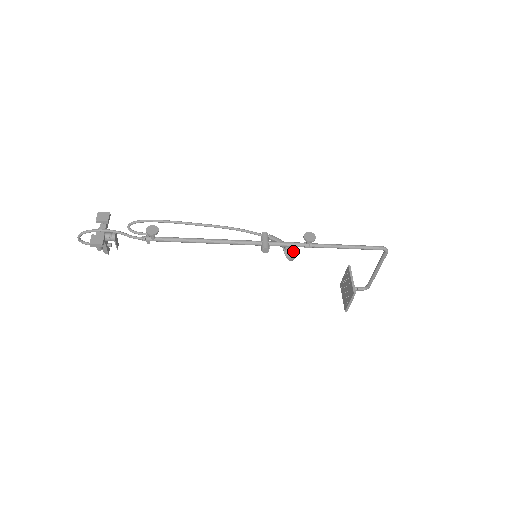
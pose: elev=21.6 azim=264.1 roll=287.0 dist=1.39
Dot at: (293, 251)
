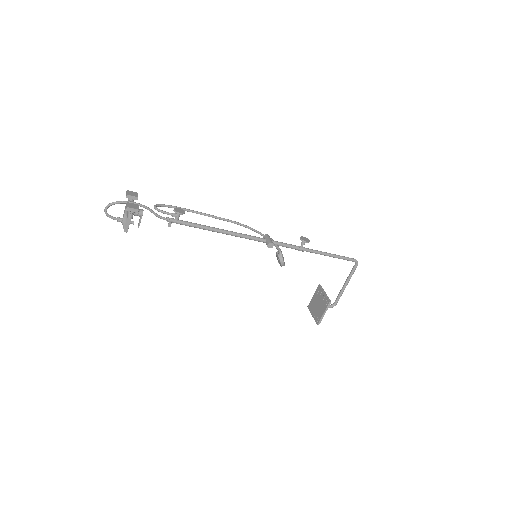
Dot at: occluded
